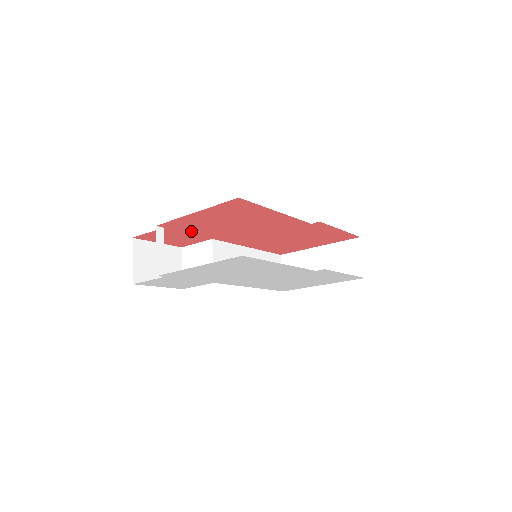
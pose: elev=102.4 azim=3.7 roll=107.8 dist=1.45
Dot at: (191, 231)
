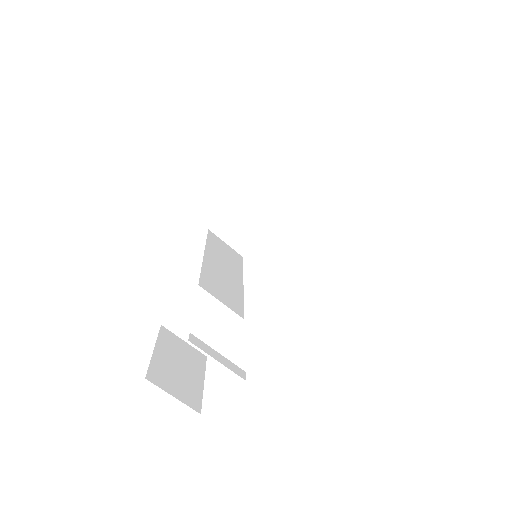
Dot at: occluded
